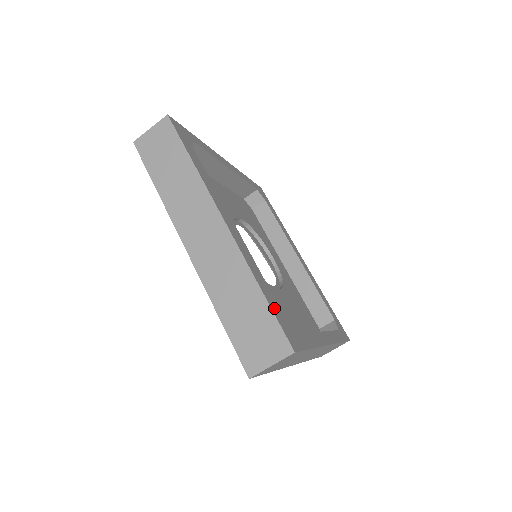
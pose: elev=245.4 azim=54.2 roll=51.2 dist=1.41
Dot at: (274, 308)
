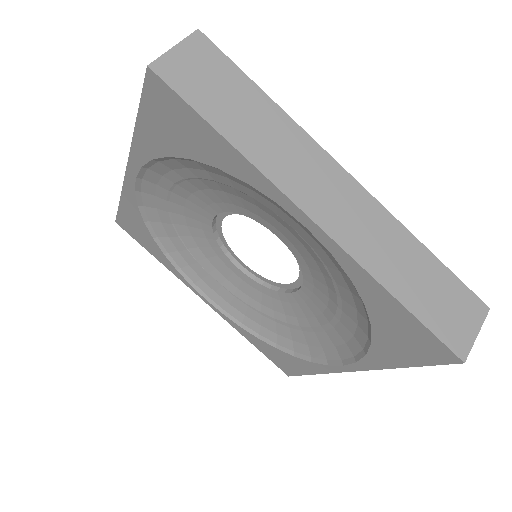
Dot at: occluded
